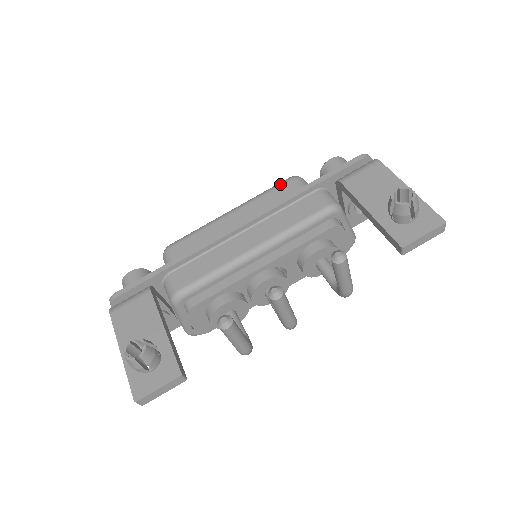
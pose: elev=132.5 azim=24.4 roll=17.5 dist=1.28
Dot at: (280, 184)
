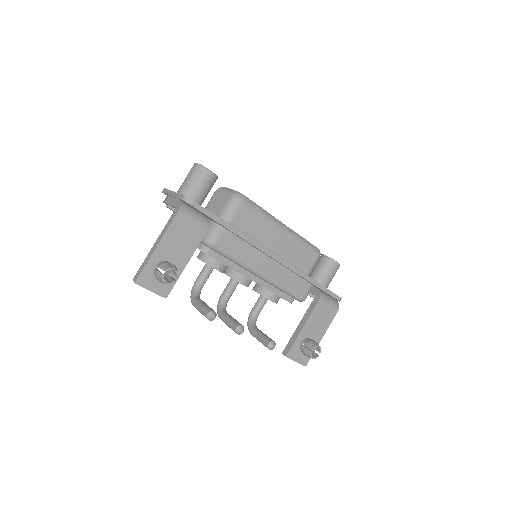
Dot at: (312, 250)
